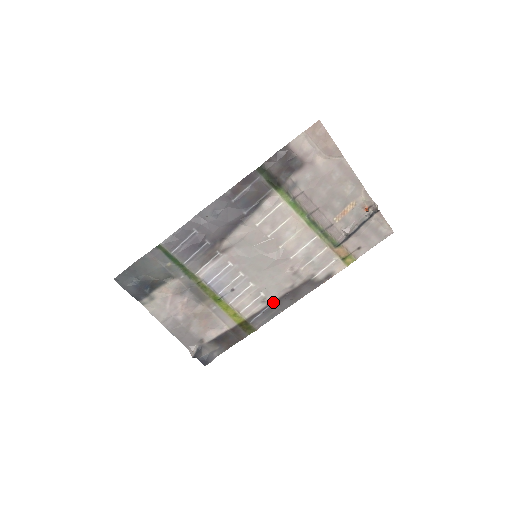
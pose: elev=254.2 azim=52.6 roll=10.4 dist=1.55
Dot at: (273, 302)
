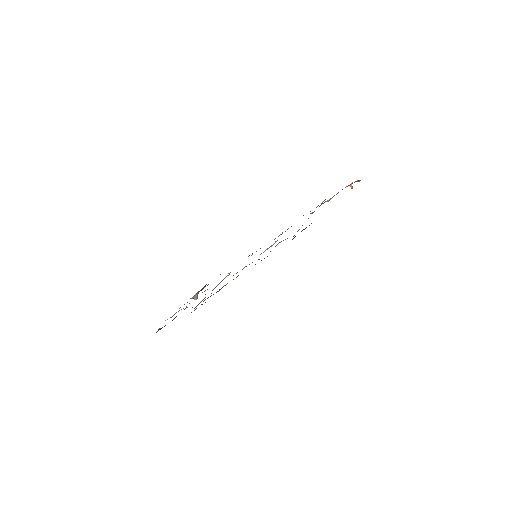
Dot at: occluded
